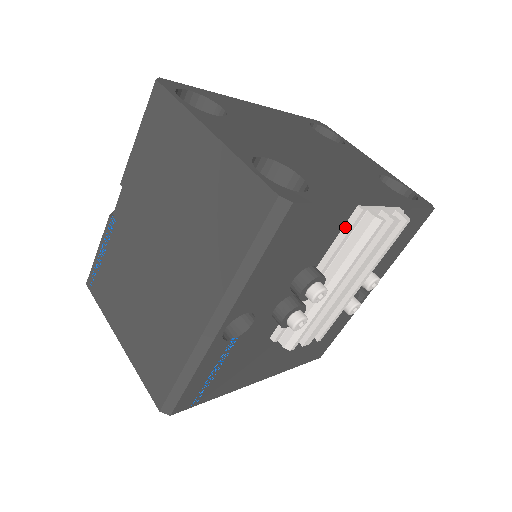
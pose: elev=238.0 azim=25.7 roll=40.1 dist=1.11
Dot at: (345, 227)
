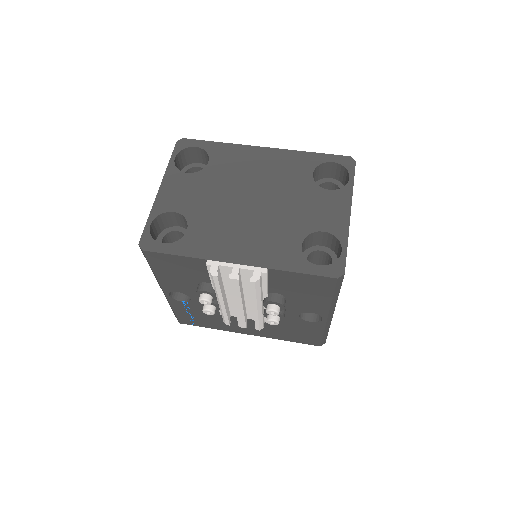
Dot at: occluded
